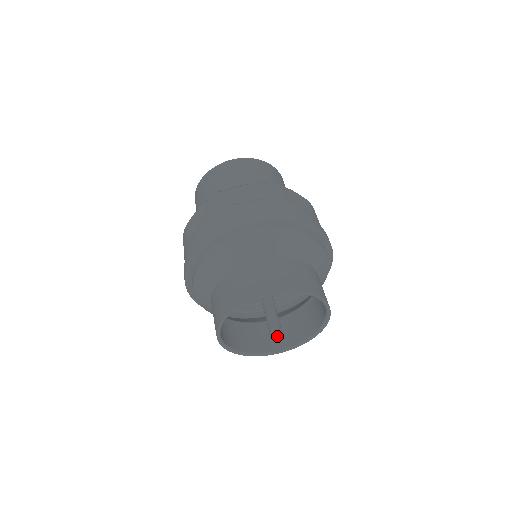
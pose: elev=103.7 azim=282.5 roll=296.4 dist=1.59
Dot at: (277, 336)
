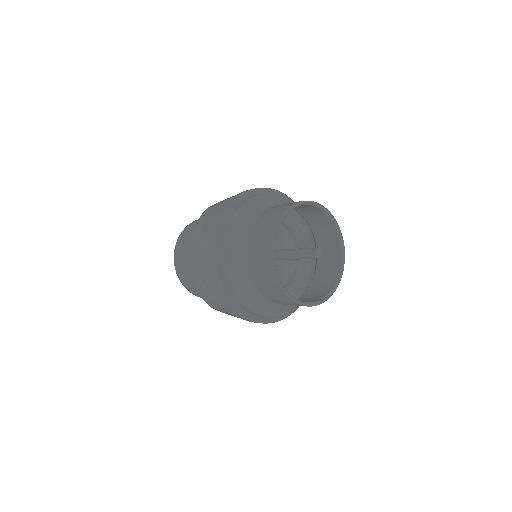
Dot at: (319, 250)
